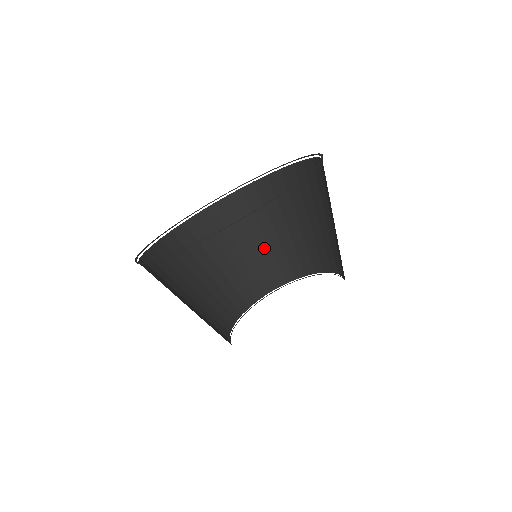
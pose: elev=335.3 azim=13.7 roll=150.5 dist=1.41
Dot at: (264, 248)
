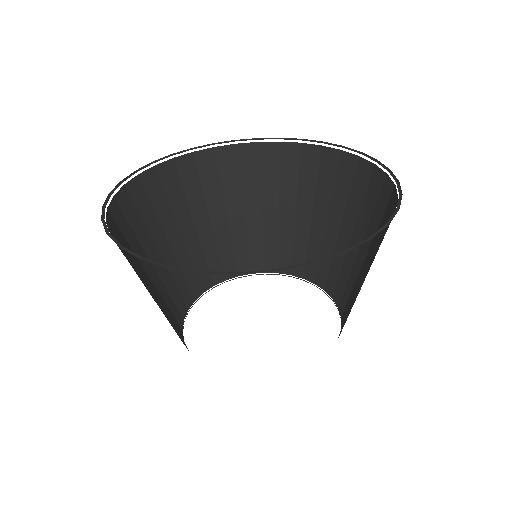
Dot at: (182, 249)
